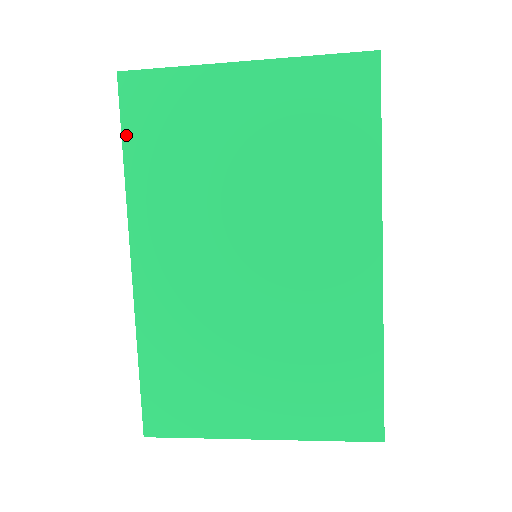
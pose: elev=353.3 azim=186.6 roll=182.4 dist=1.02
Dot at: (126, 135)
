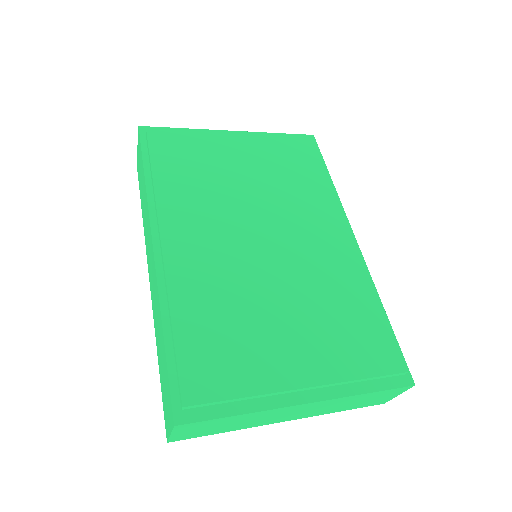
Dot at: (150, 156)
